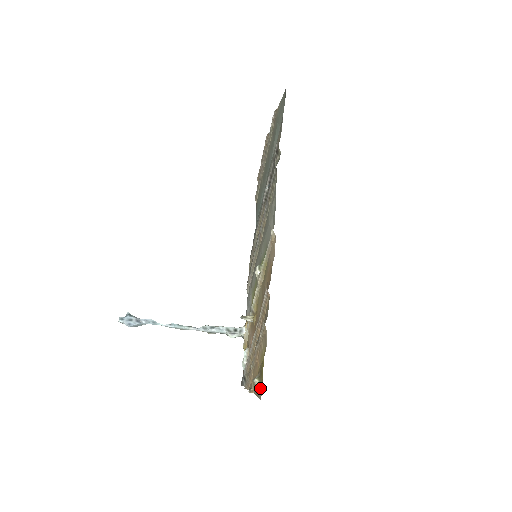
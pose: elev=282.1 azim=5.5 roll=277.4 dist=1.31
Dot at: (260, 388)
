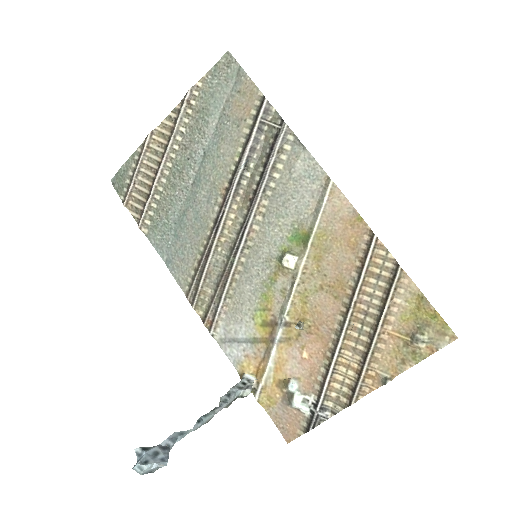
Dot at: (439, 336)
